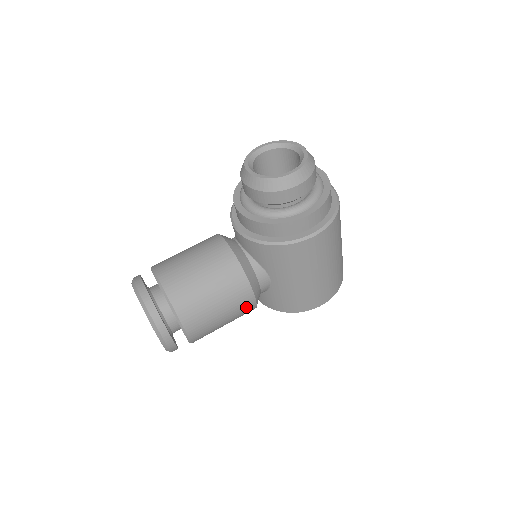
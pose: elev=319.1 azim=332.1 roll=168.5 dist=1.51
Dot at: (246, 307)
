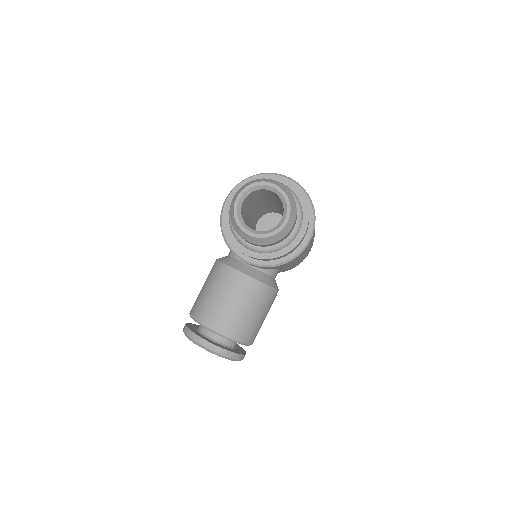
Dot at: occluded
